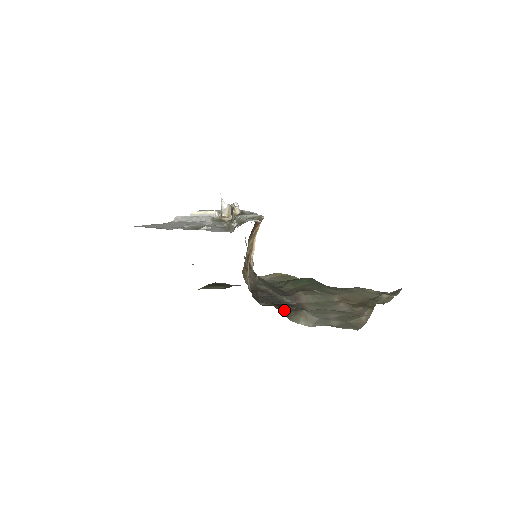
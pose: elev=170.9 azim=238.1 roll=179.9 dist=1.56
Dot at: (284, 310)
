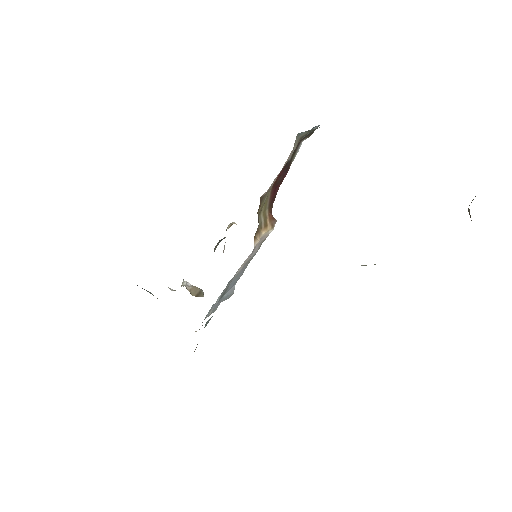
Dot at: occluded
